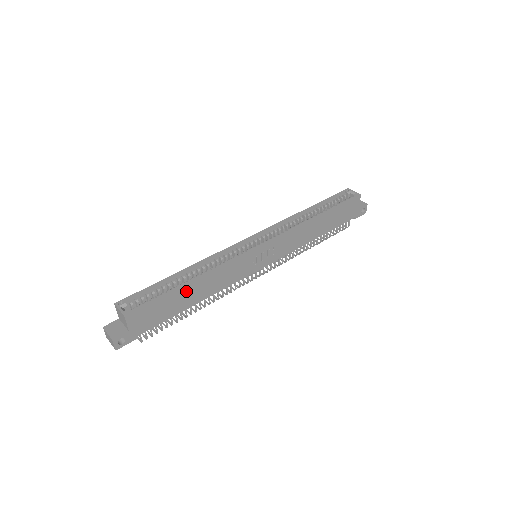
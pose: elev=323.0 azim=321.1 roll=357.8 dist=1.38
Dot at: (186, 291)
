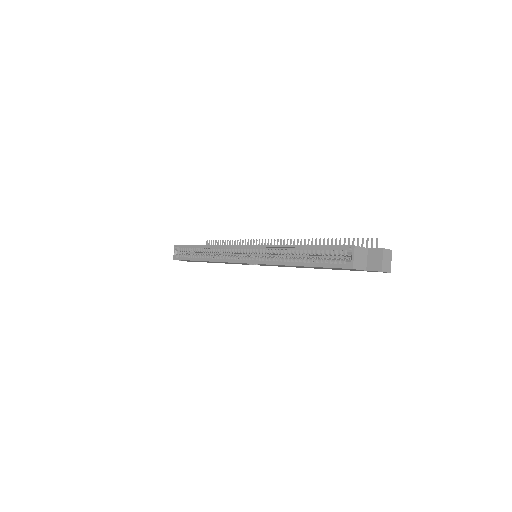
Dot at: (202, 261)
